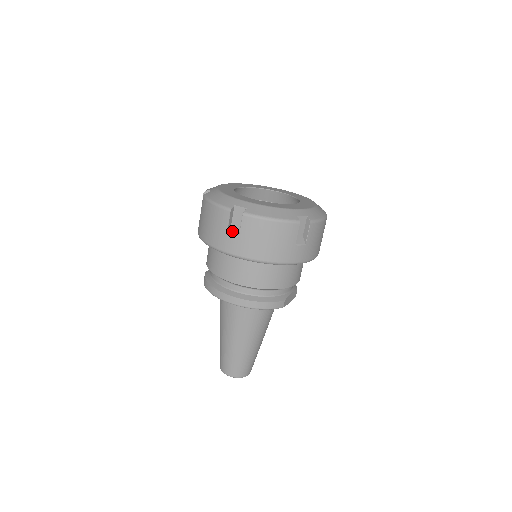
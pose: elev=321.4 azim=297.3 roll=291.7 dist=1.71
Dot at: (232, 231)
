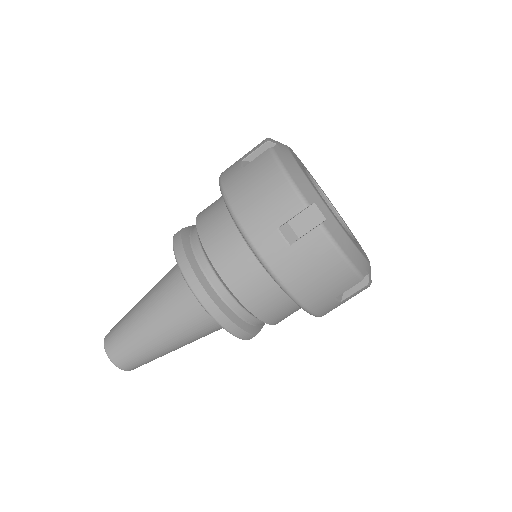
Dot at: (285, 231)
